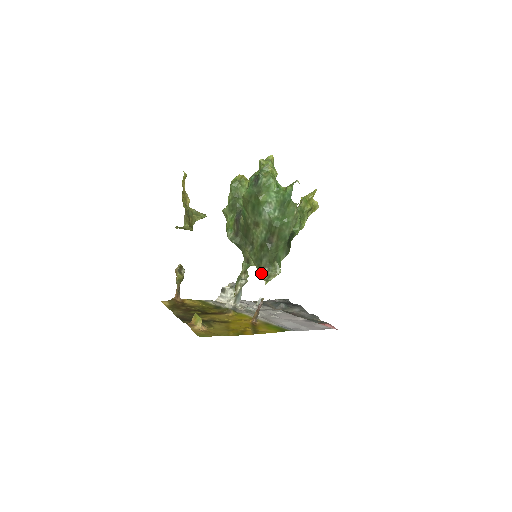
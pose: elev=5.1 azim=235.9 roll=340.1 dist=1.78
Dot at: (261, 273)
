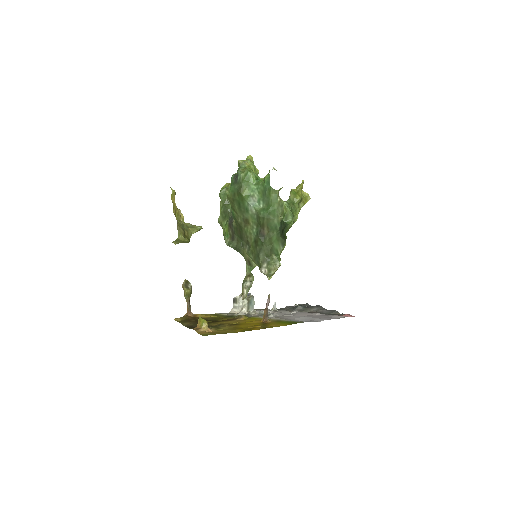
Dot at: (261, 269)
